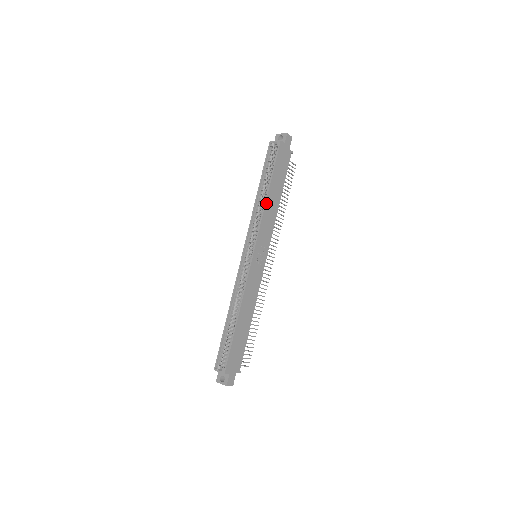
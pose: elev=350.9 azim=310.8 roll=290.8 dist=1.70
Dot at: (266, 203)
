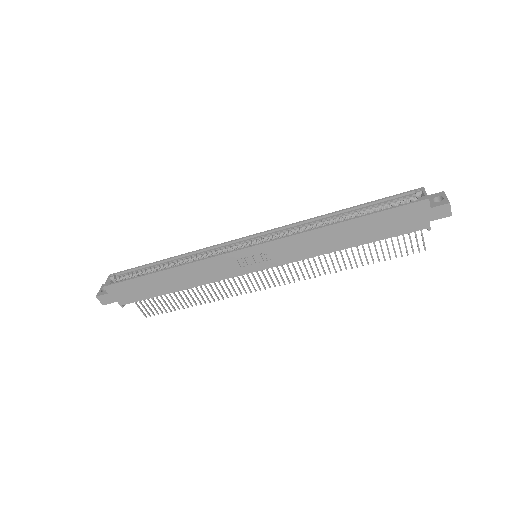
Dot at: (322, 228)
